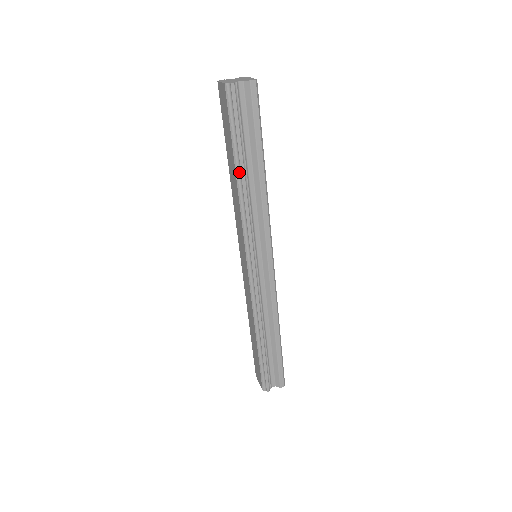
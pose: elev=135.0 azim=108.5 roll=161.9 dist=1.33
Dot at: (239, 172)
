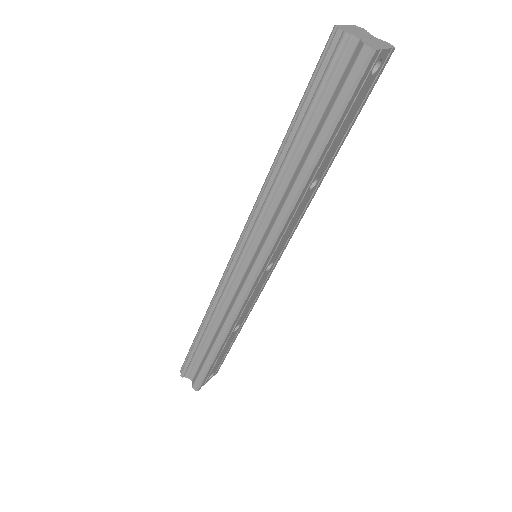
Dot at: (283, 149)
